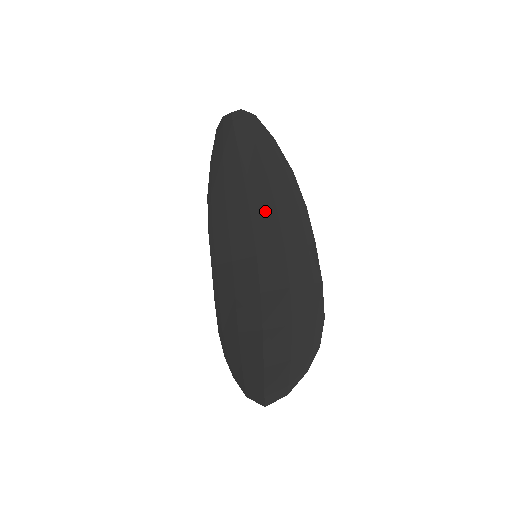
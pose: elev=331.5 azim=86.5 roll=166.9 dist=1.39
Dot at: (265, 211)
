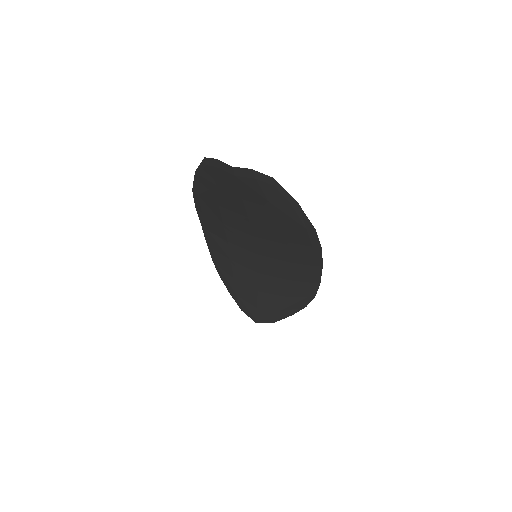
Dot at: (272, 239)
